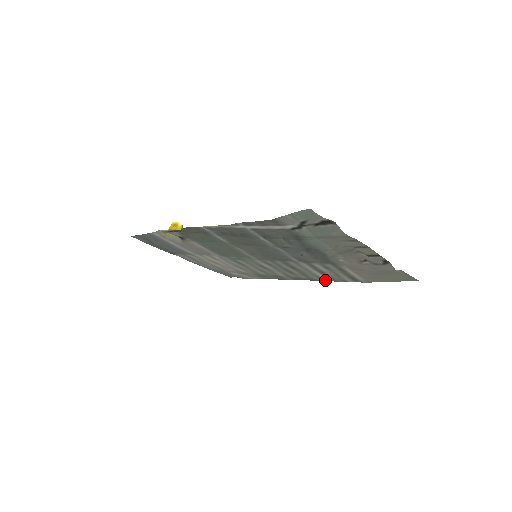
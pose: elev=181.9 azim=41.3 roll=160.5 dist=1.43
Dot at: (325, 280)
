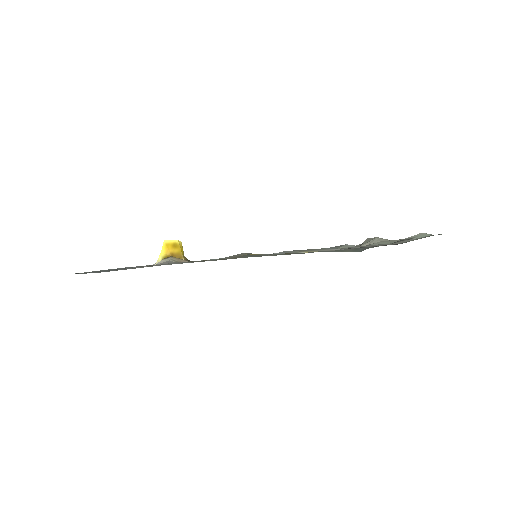
Dot at: occluded
